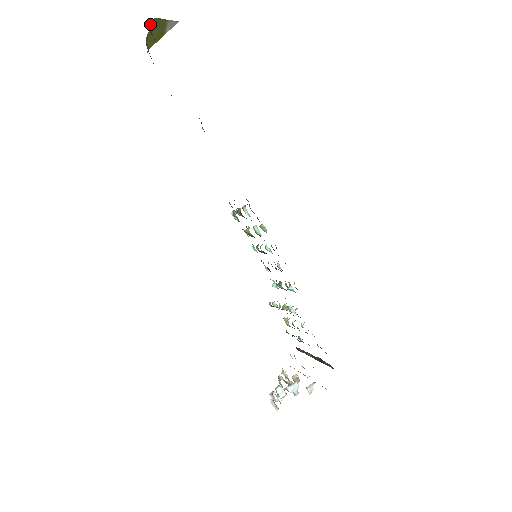
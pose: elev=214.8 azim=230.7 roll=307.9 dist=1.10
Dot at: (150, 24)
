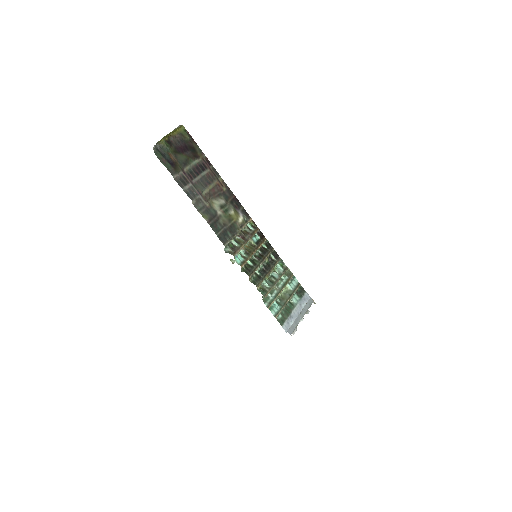
Dot at: (159, 142)
